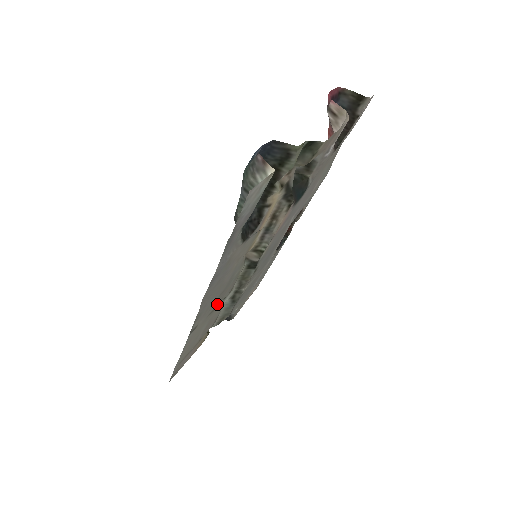
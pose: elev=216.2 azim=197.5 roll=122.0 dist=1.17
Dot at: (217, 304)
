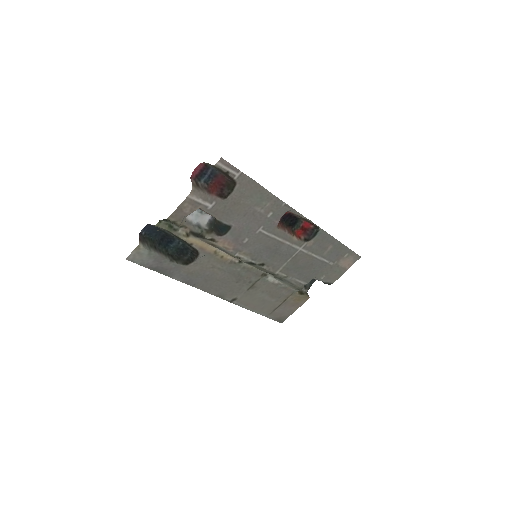
Dot at: (250, 284)
